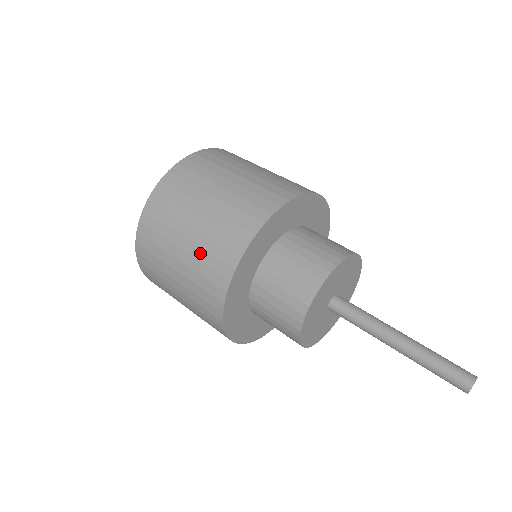
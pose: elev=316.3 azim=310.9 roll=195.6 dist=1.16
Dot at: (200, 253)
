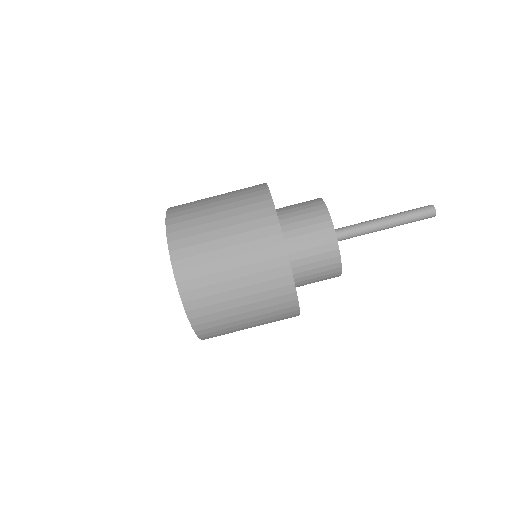
Dot at: occluded
